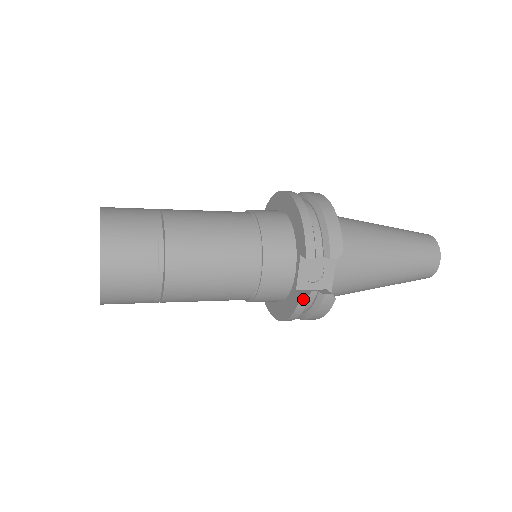
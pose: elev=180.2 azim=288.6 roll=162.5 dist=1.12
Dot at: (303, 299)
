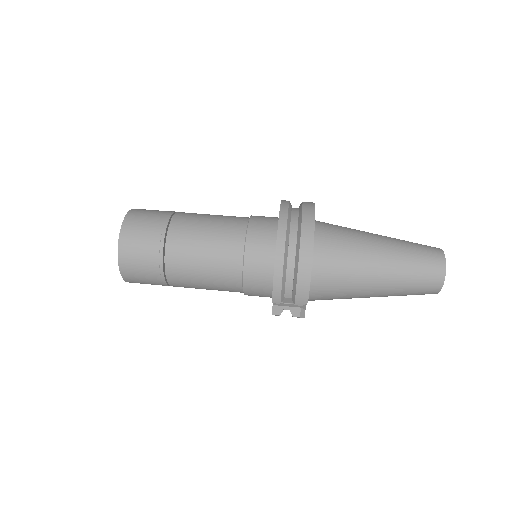
Dot at: (275, 315)
